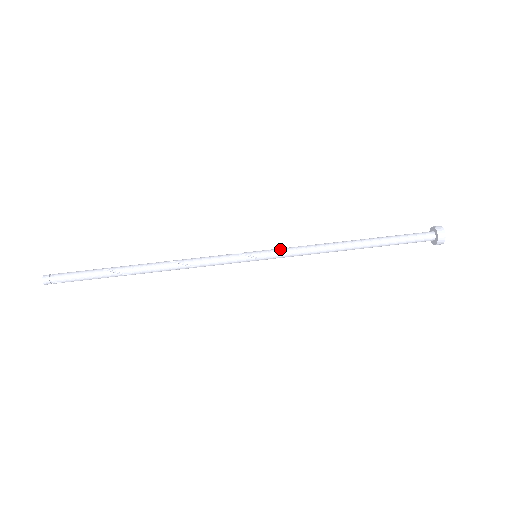
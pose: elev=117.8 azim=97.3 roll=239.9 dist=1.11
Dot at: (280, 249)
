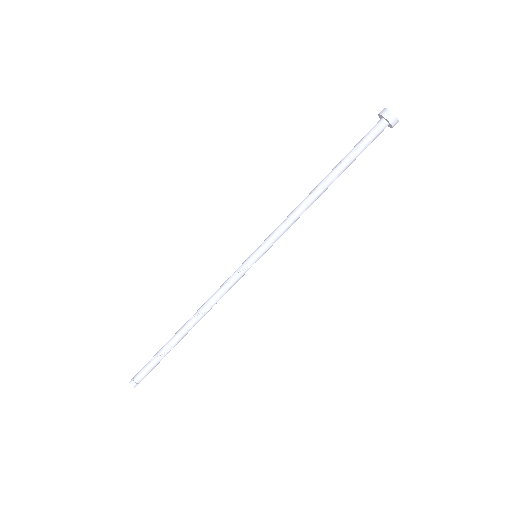
Dot at: (273, 241)
